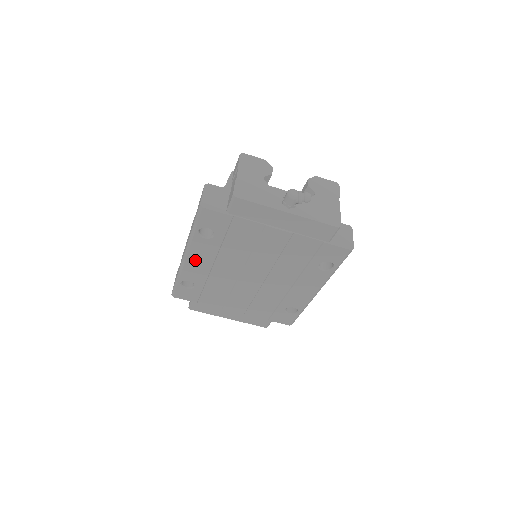
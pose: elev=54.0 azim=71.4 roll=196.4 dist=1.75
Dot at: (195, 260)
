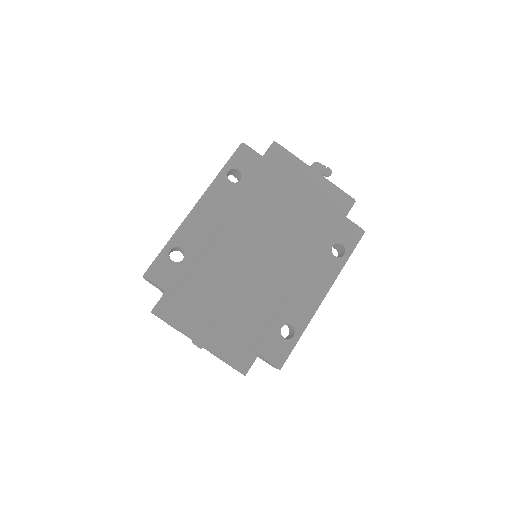
Dot at: (206, 212)
